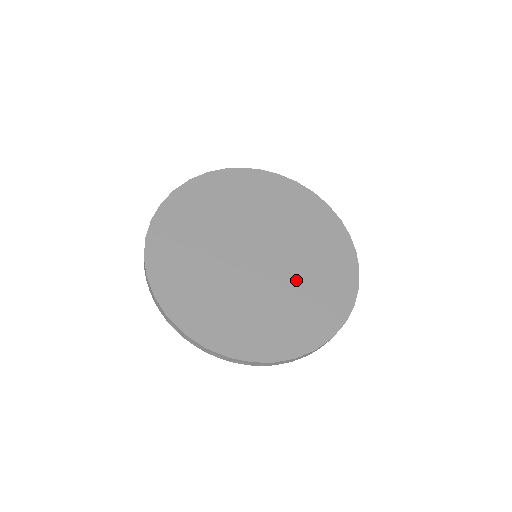
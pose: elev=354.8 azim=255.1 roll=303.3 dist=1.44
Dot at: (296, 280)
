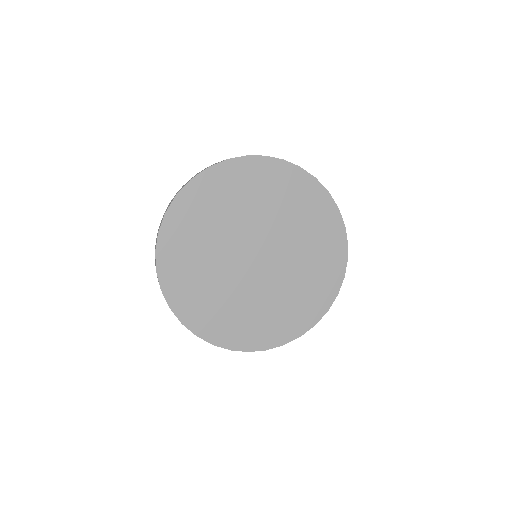
Dot at: (285, 284)
